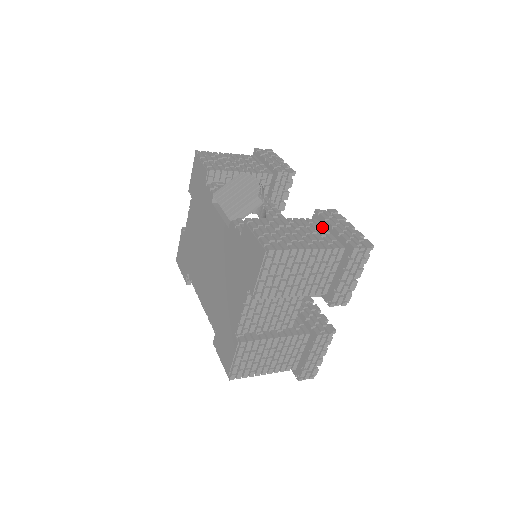
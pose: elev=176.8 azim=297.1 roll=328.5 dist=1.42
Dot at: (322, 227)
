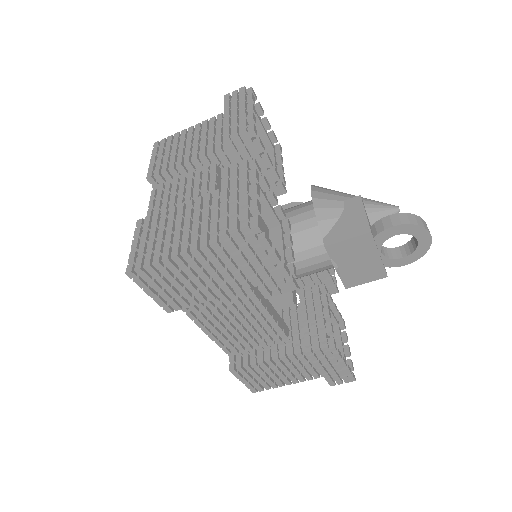
Dot at: occluded
